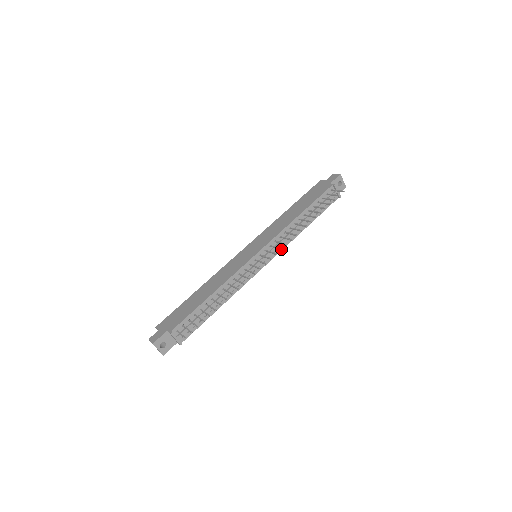
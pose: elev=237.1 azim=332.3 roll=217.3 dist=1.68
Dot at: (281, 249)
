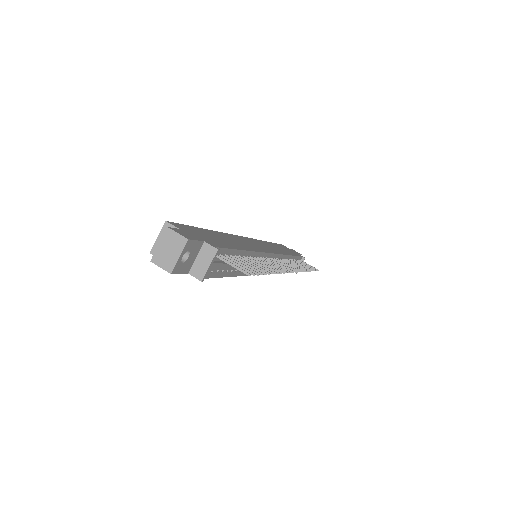
Dot at: occluded
